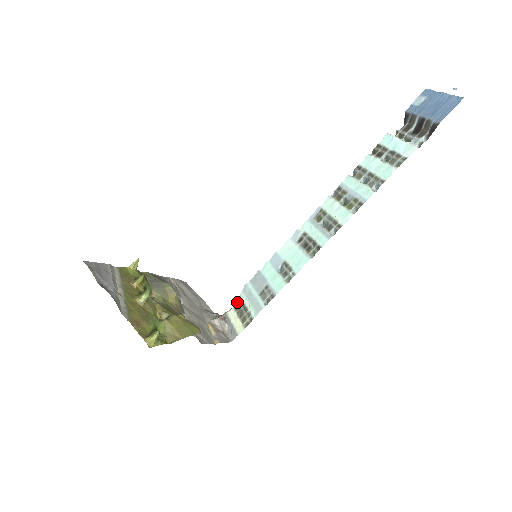
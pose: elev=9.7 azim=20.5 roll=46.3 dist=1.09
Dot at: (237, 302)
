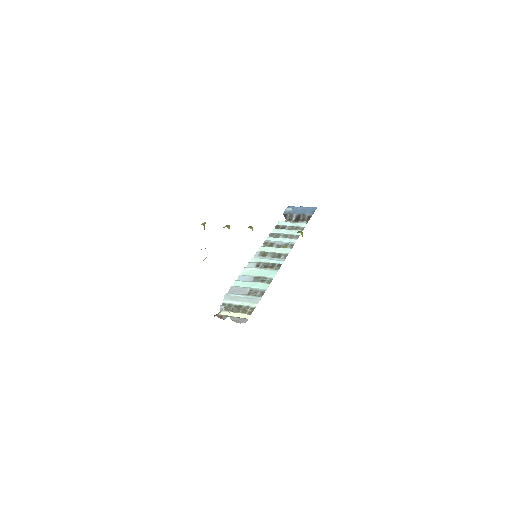
Dot at: (224, 306)
